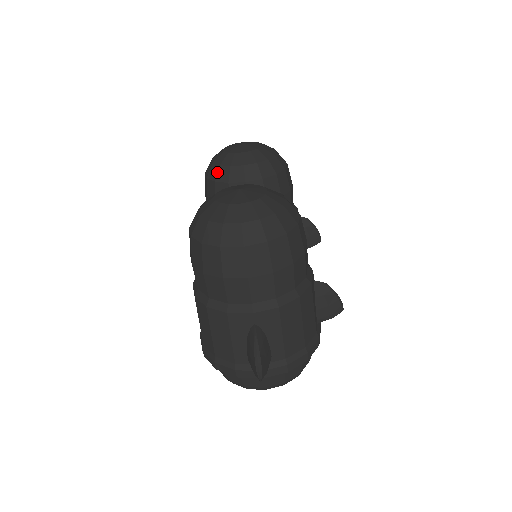
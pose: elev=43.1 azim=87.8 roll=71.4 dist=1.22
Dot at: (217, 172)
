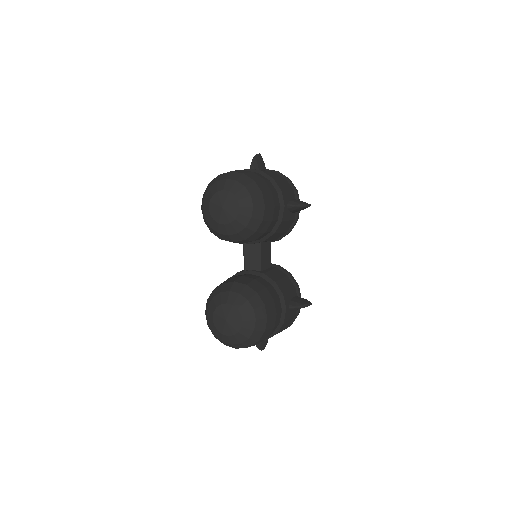
Dot at: (210, 229)
